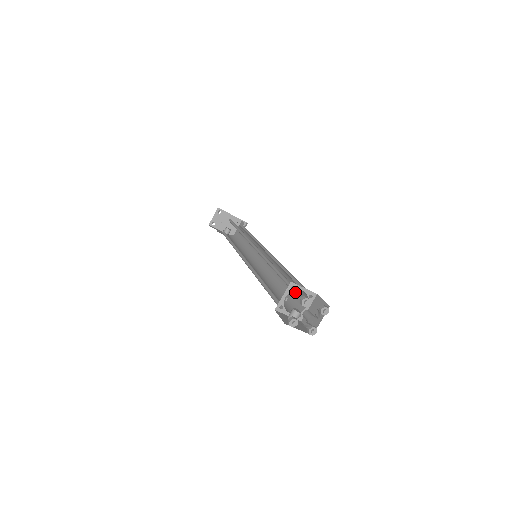
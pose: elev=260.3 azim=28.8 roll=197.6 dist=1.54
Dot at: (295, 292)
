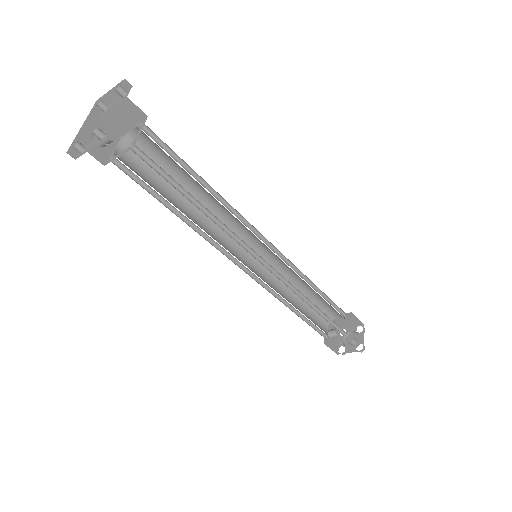
Dot at: (324, 304)
